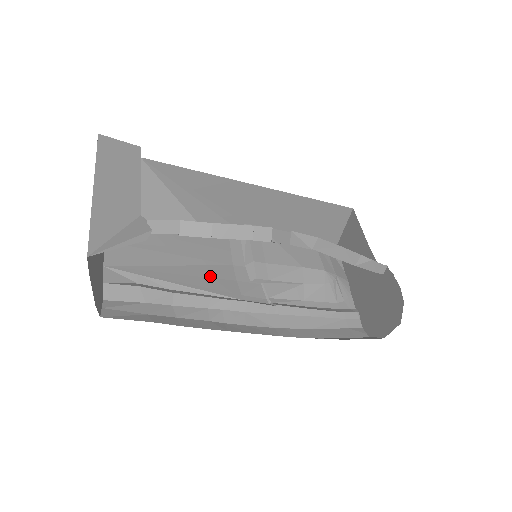
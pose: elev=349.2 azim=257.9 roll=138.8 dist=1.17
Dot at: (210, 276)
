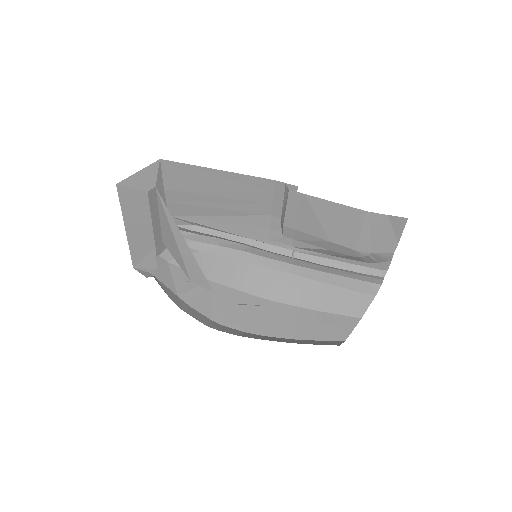
Dot at: (246, 224)
